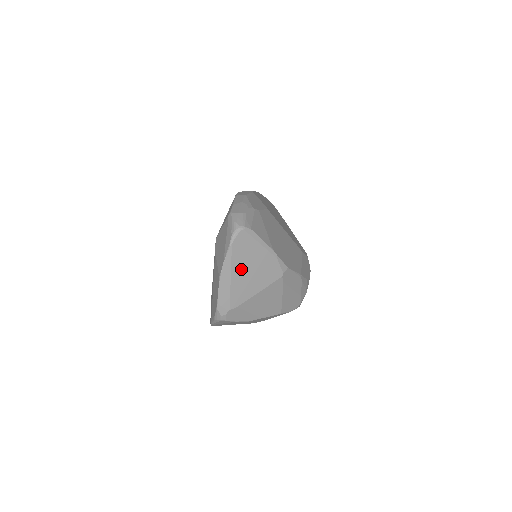
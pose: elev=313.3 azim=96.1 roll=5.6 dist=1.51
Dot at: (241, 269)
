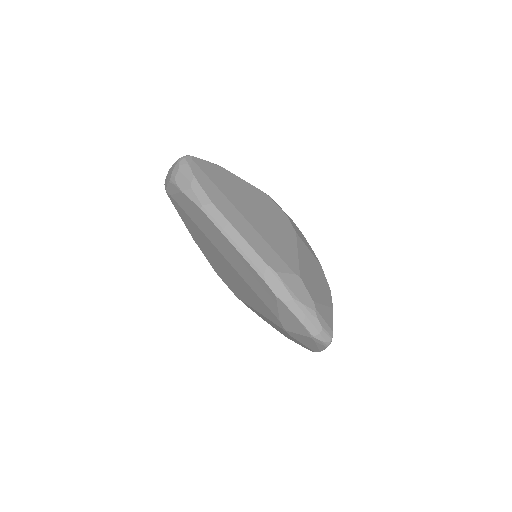
Dot at: occluded
